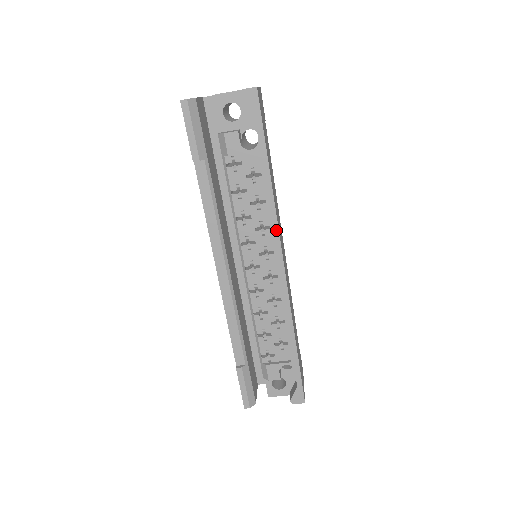
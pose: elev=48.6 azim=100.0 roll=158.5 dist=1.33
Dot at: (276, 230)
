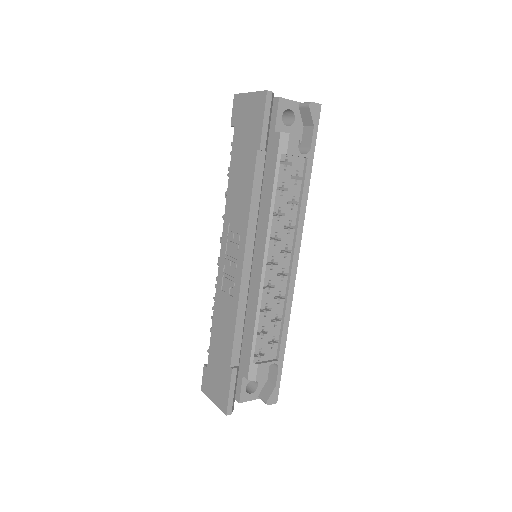
Dot at: (301, 230)
